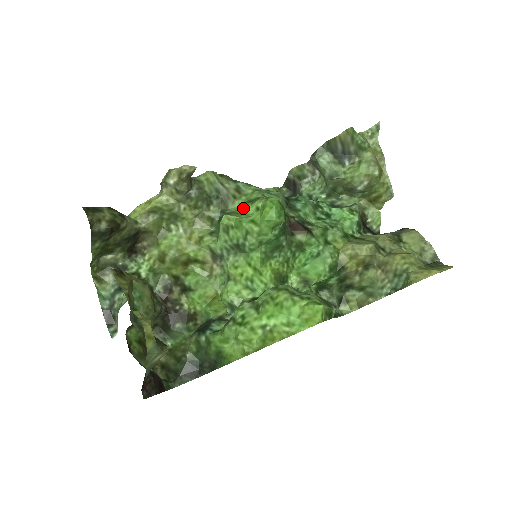
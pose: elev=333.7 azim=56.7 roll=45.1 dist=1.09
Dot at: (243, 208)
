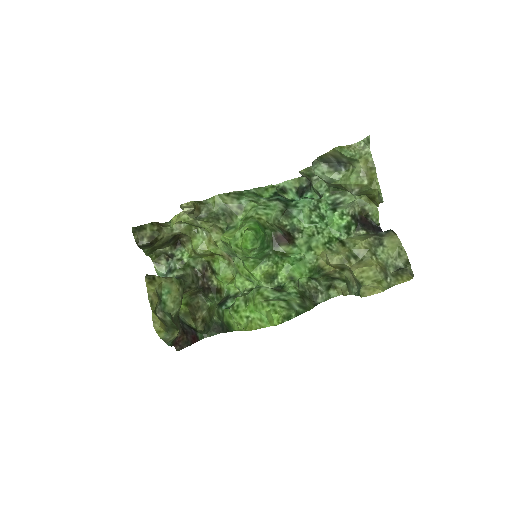
Dot at: (240, 225)
